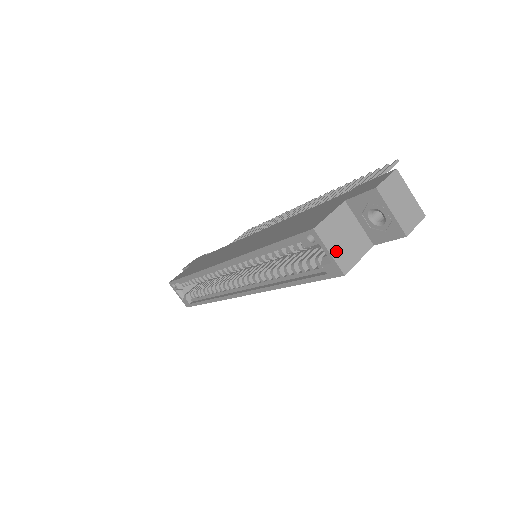
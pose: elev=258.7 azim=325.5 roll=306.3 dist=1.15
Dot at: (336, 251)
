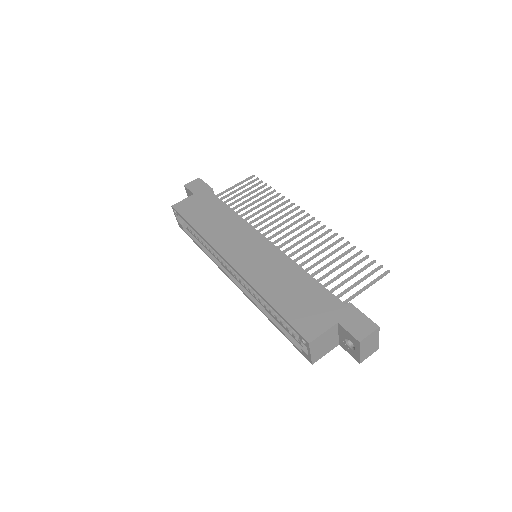
Dot at: (315, 353)
